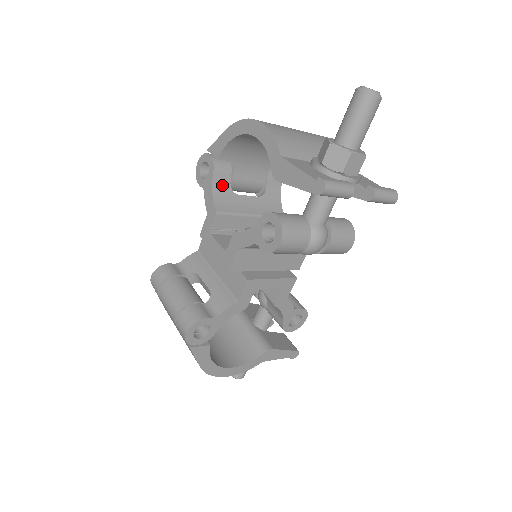
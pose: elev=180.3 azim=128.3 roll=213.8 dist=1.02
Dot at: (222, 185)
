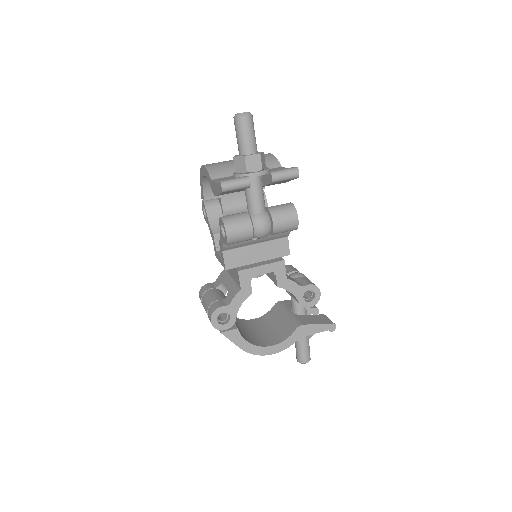
Dot at: (216, 216)
